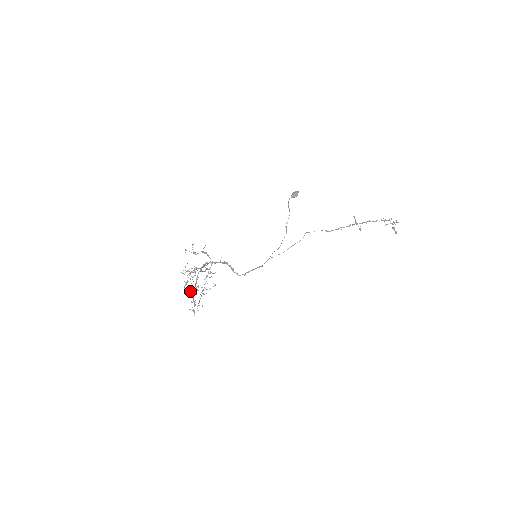
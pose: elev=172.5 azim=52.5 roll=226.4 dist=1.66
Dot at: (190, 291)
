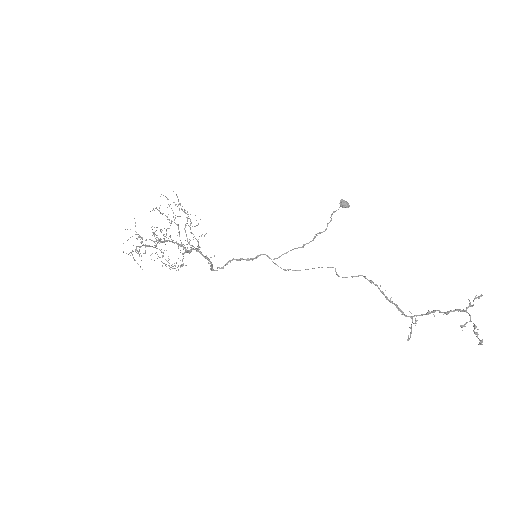
Dot at: (152, 226)
